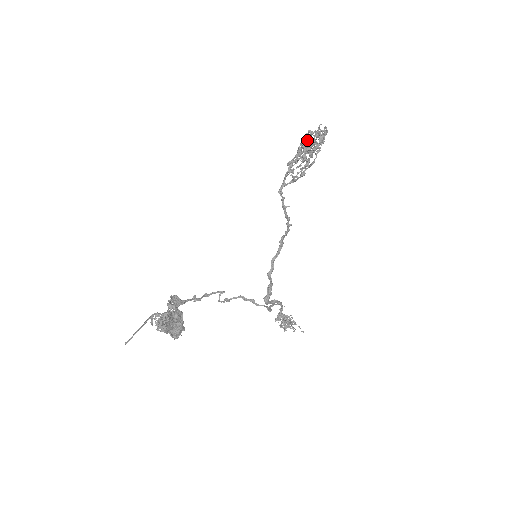
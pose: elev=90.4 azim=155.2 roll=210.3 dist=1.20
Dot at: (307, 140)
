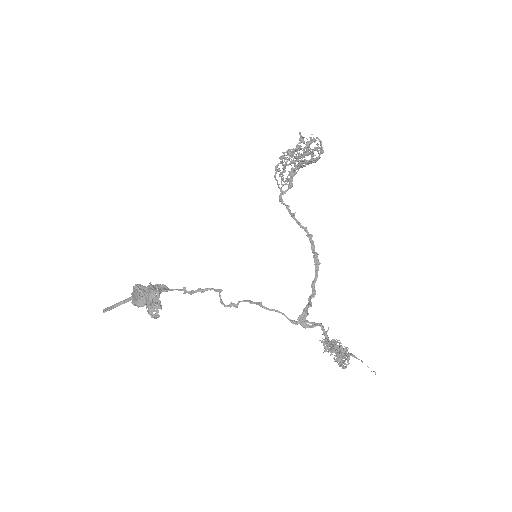
Dot at: occluded
